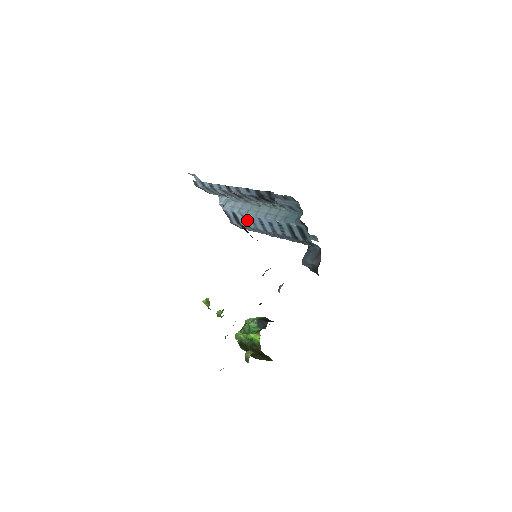
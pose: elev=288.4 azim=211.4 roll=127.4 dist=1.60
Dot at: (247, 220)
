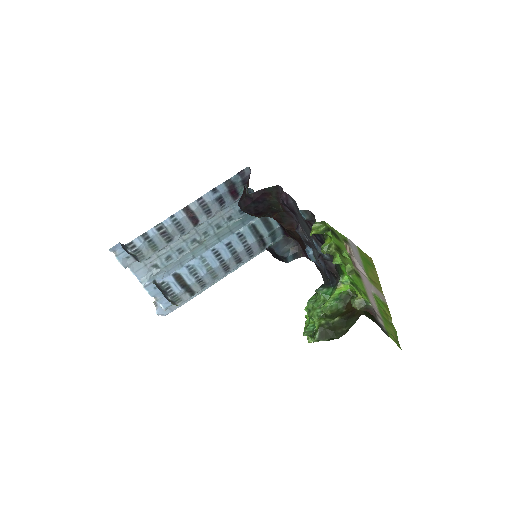
Dot at: (196, 268)
